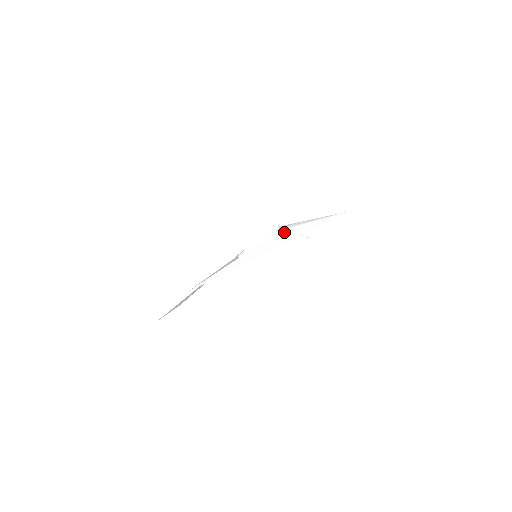
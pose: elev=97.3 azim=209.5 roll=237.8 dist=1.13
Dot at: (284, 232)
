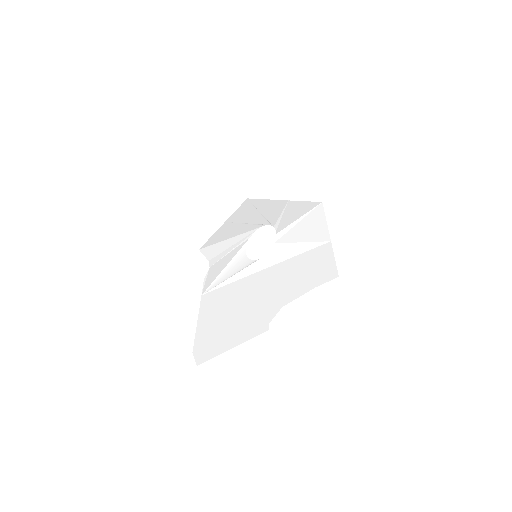
Dot at: (275, 254)
